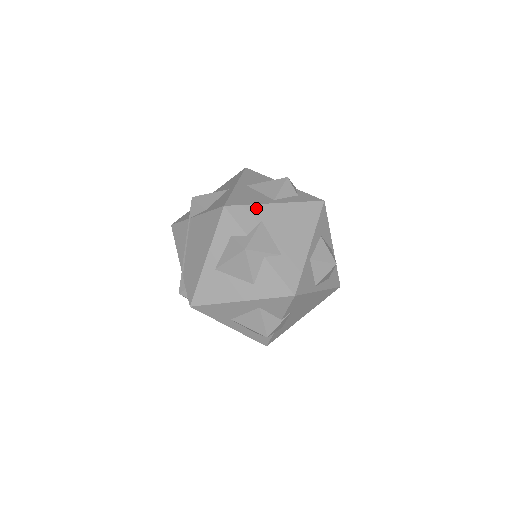
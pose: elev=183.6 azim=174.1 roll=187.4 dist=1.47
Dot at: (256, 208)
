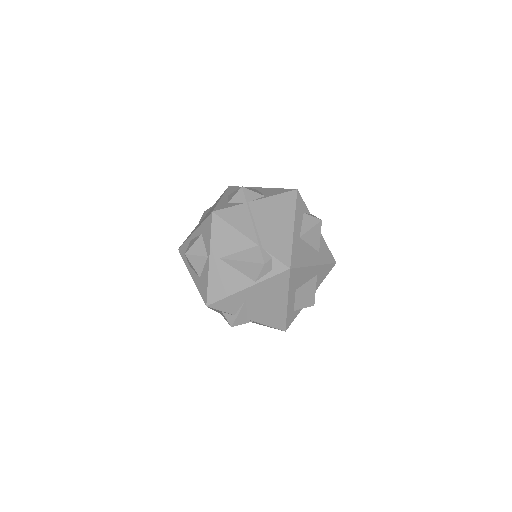
Dot at: occluded
